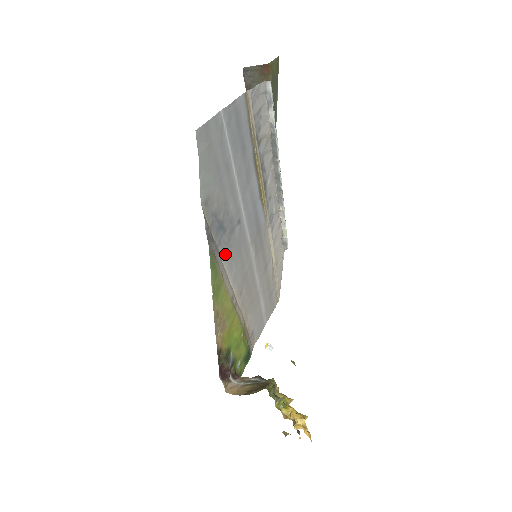
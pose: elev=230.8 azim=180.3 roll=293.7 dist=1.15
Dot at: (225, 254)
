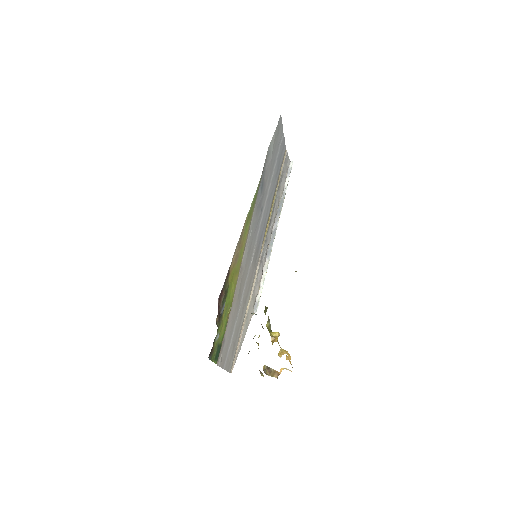
Dot at: (255, 210)
